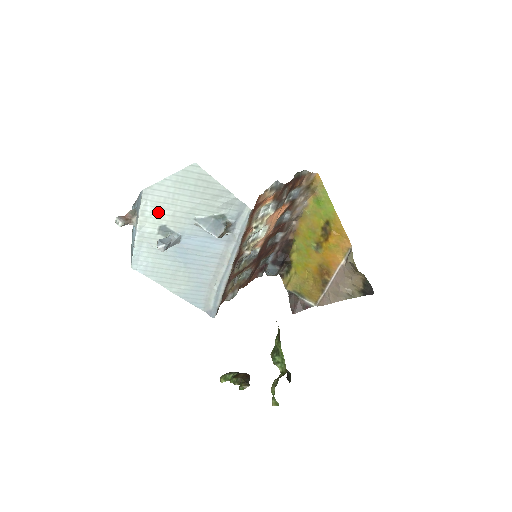
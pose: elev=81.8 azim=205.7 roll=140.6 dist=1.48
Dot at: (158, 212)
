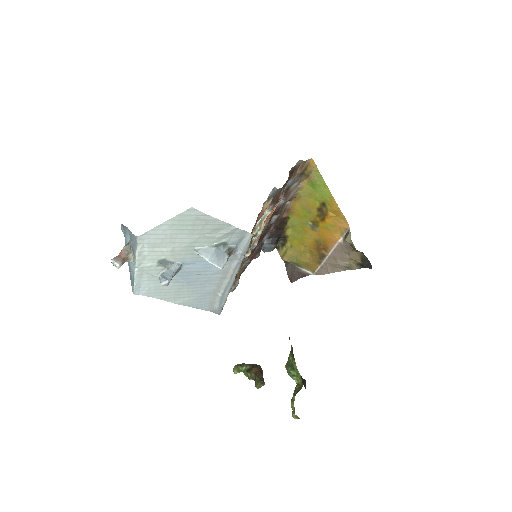
Dot at: (156, 250)
